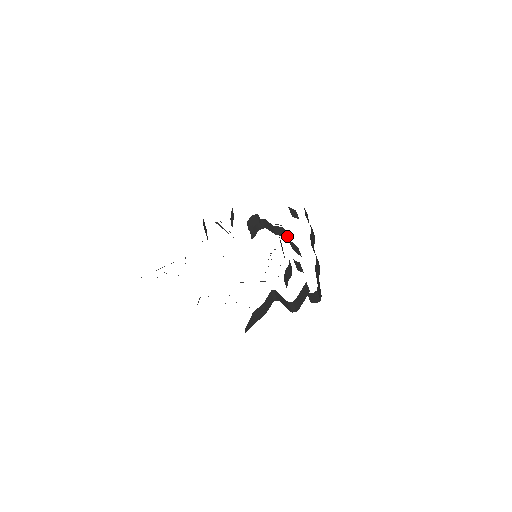
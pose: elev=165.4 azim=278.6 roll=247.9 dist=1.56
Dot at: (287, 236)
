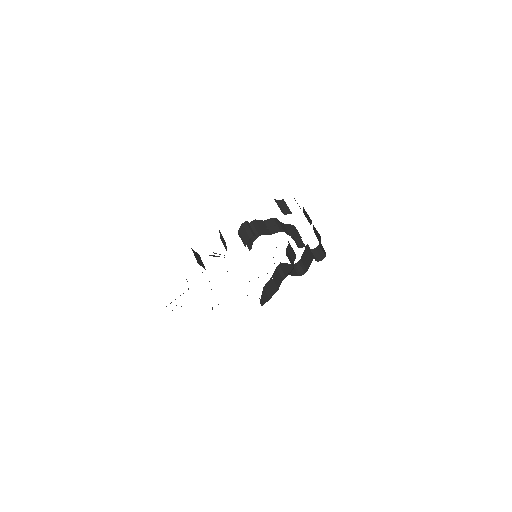
Dot at: (281, 225)
